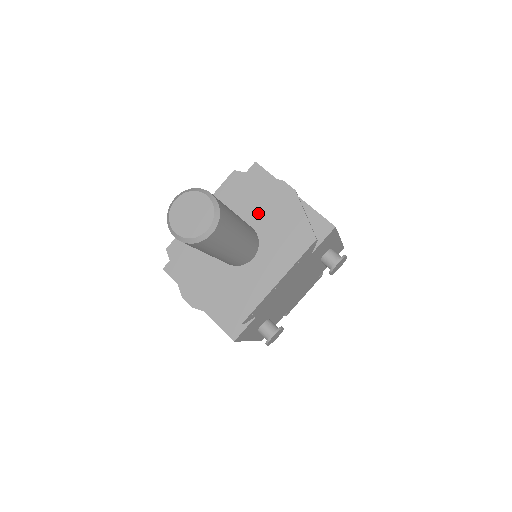
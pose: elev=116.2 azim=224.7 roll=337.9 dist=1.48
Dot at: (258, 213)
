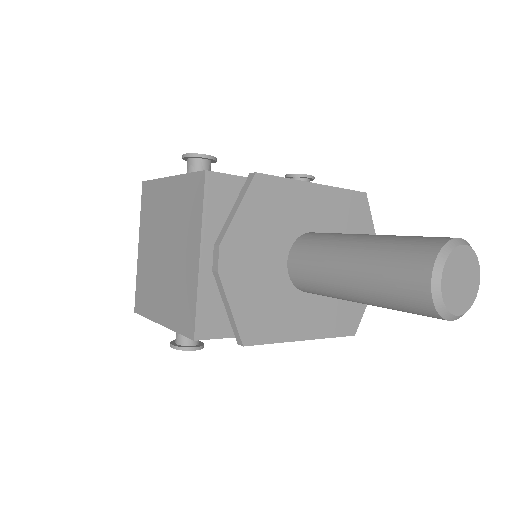
Dot at: occluded
